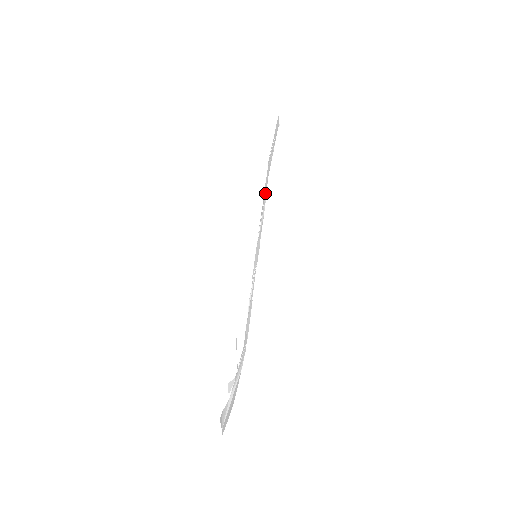
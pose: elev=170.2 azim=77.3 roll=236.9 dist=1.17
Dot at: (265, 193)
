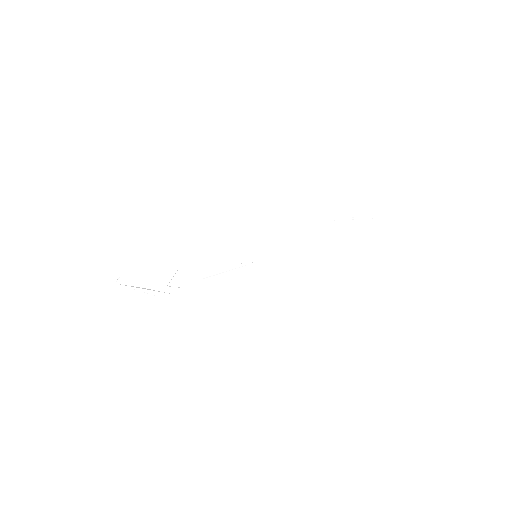
Dot at: (309, 236)
